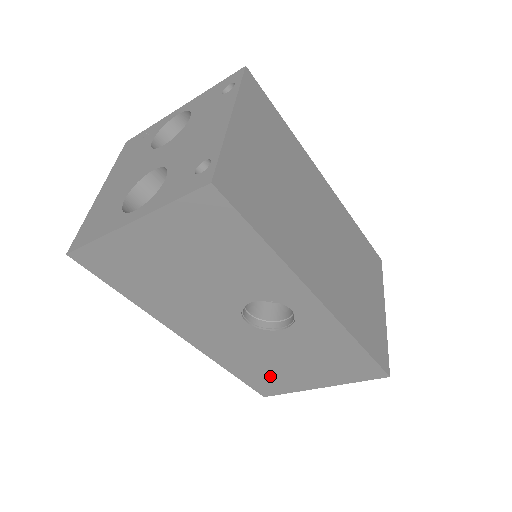
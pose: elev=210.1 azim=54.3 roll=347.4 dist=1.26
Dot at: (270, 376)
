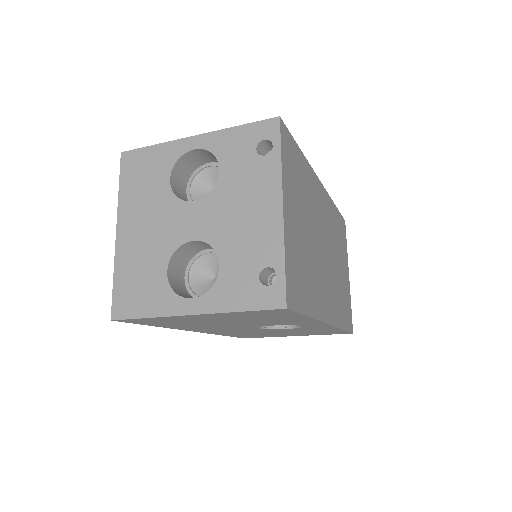
Dot at: (257, 335)
